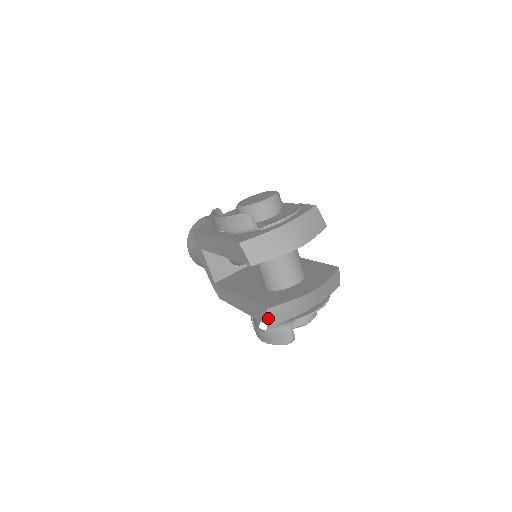
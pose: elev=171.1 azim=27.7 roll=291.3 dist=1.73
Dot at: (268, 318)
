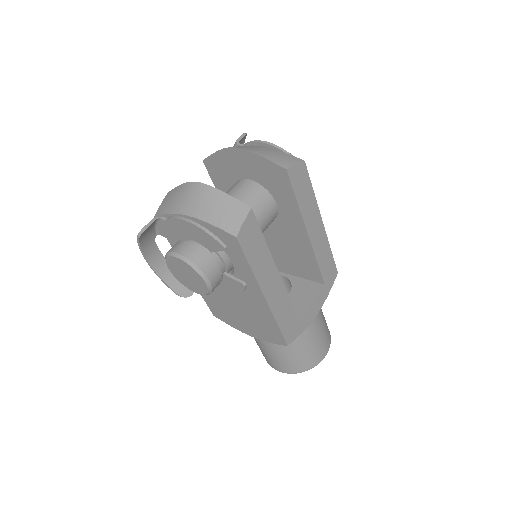
Dot at: (161, 205)
